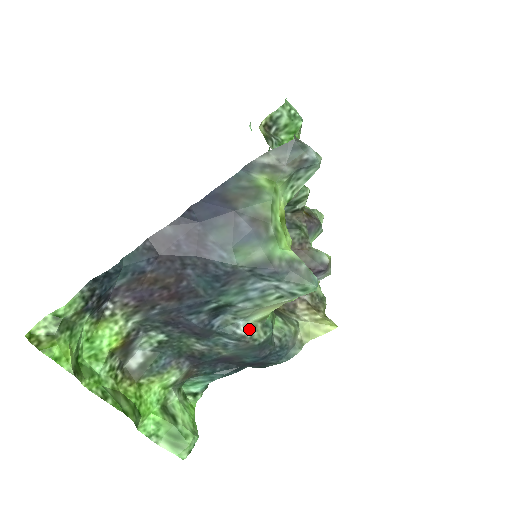
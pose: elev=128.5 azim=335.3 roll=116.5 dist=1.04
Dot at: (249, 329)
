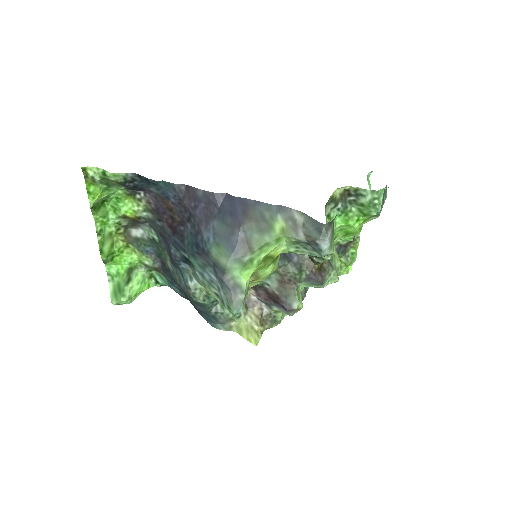
Dot at: (196, 288)
